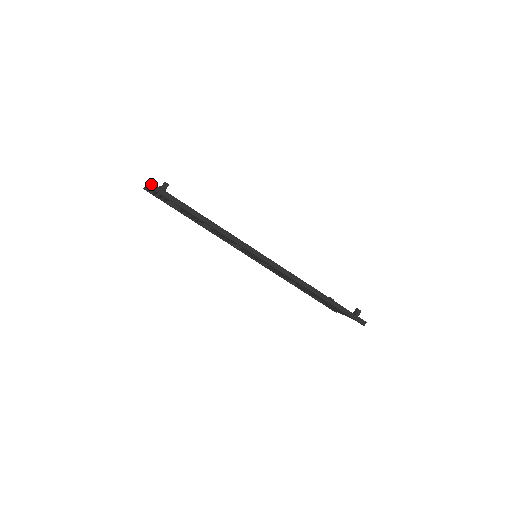
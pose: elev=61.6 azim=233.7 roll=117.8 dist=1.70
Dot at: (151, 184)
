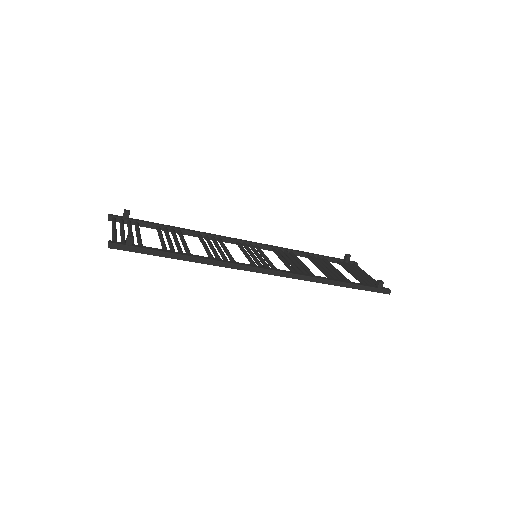
Dot at: (113, 245)
